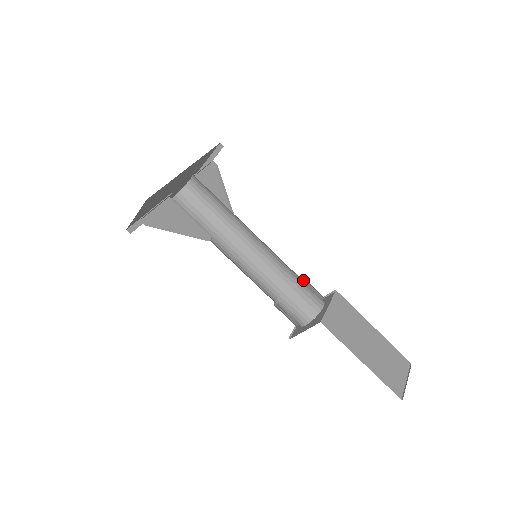
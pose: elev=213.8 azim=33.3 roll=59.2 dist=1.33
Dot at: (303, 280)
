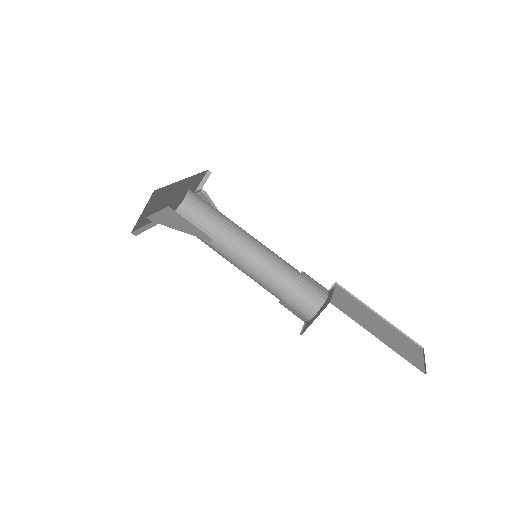
Dot at: occluded
